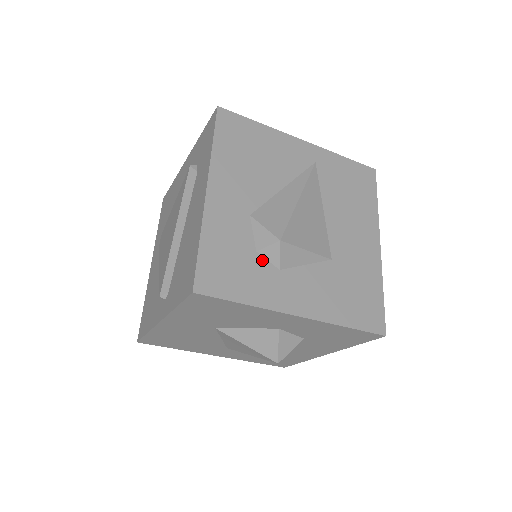
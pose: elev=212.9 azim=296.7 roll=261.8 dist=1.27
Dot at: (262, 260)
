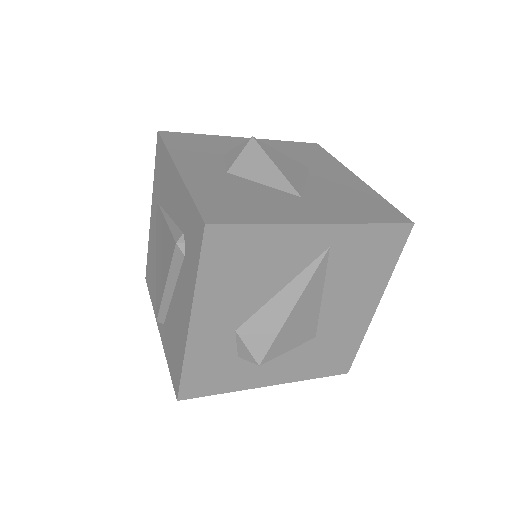
Dot at: (243, 361)
